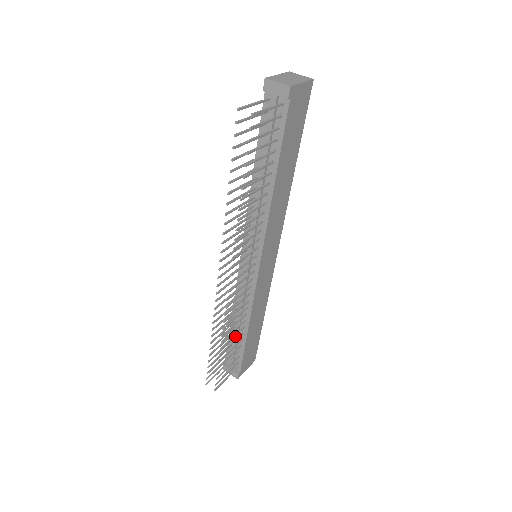
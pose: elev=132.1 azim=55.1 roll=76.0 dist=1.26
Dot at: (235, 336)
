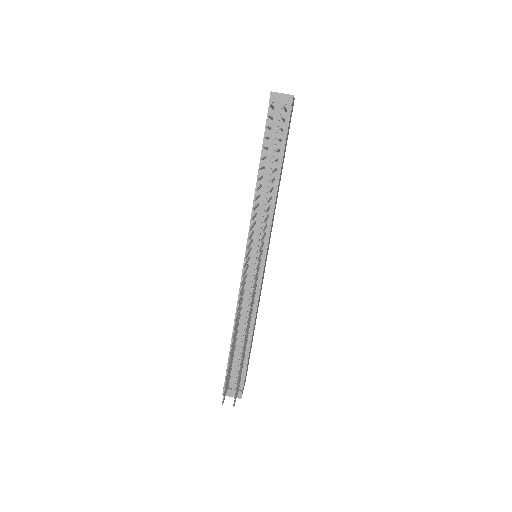
Dot at: (239, 347)
